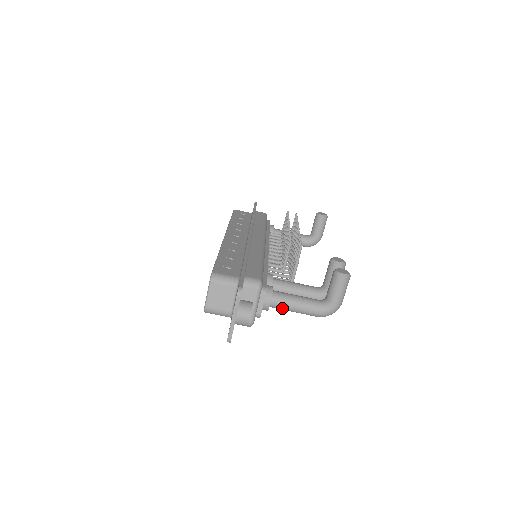
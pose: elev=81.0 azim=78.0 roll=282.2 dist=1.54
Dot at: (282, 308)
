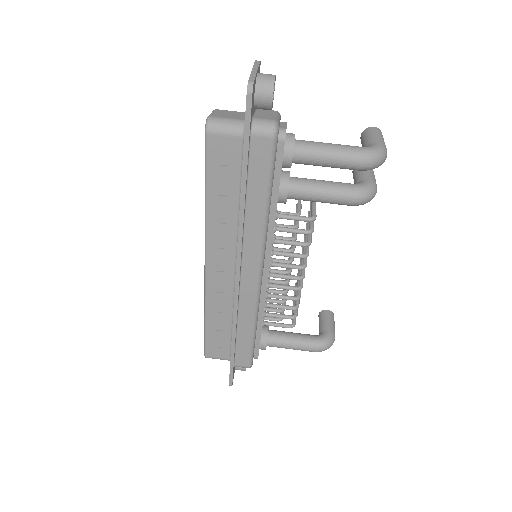
Dot at: (312, 147)
